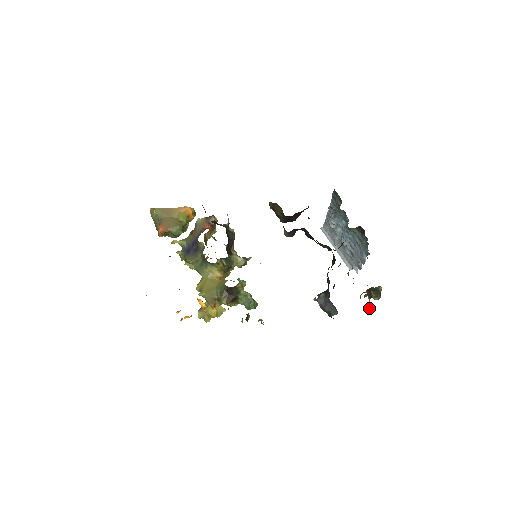
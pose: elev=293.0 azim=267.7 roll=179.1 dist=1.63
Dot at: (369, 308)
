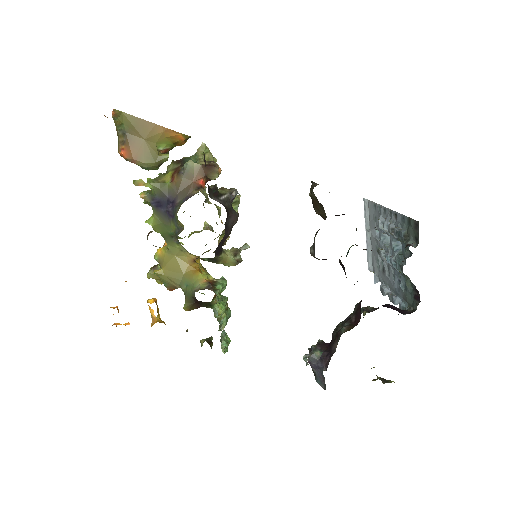
Dot at: occluded
